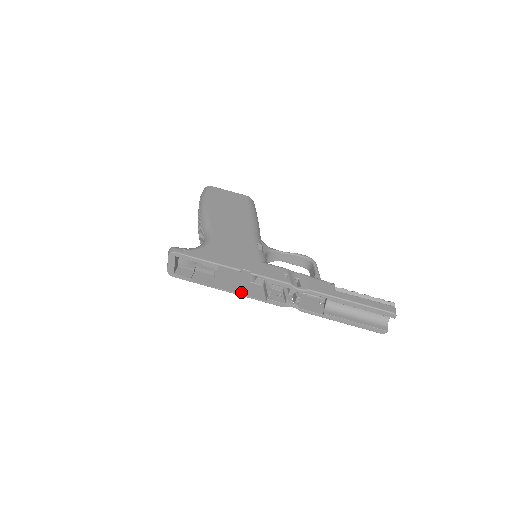
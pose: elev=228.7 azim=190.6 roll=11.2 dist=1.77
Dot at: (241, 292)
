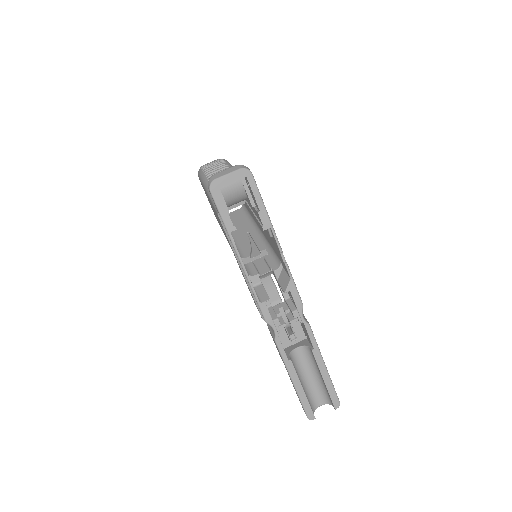
Dot at: occluded
